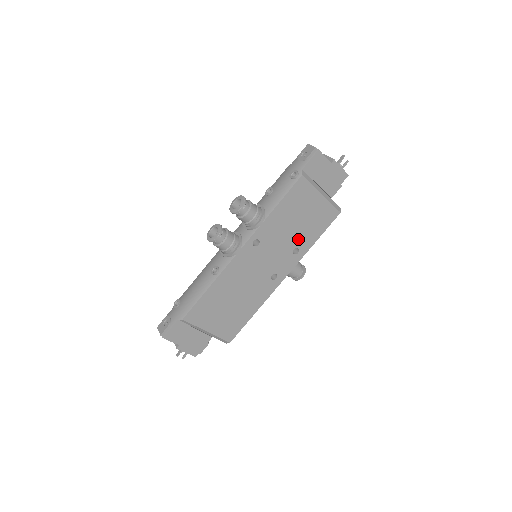
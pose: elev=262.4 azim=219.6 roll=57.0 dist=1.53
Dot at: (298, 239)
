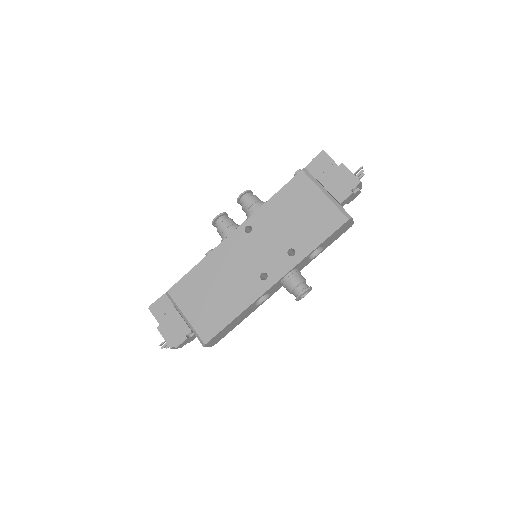
Dot at: (295, 238)
